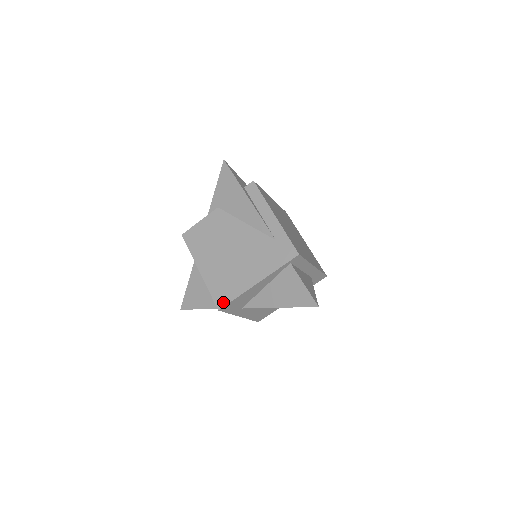
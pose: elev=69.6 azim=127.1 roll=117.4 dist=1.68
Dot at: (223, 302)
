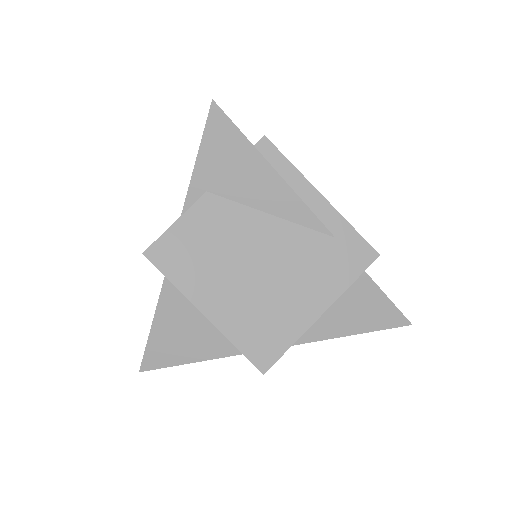
Dot at: (269, 359)
